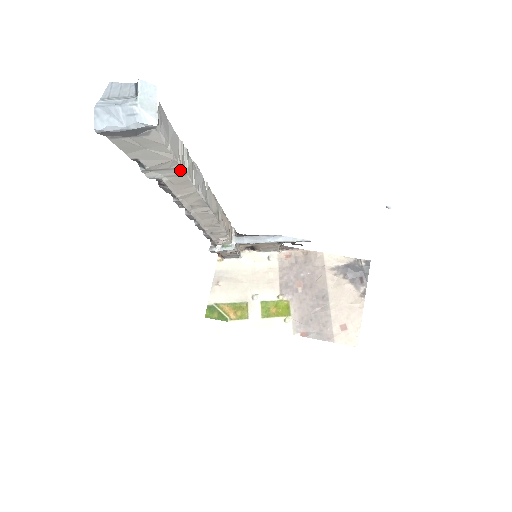
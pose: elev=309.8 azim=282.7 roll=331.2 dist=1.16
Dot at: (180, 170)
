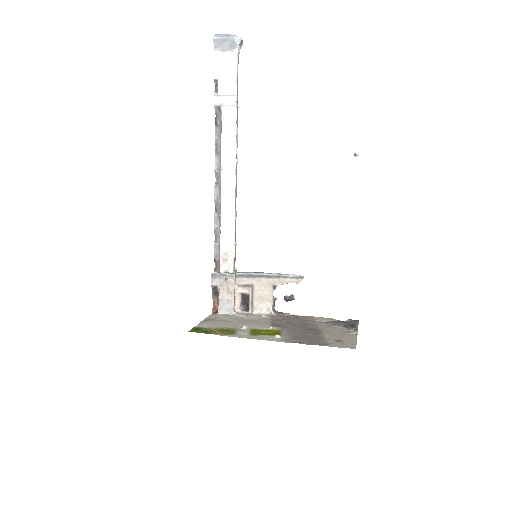
Dot at: (235, 99)
